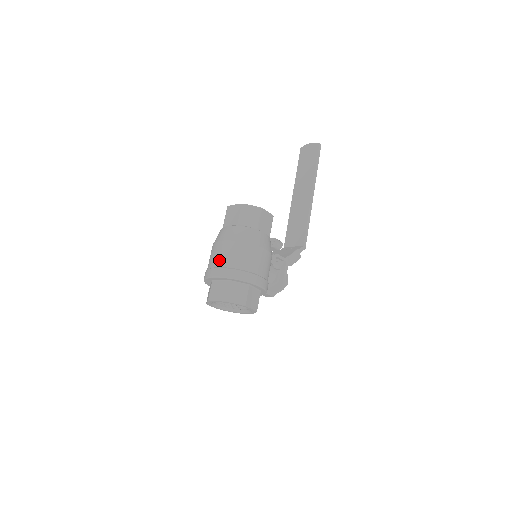
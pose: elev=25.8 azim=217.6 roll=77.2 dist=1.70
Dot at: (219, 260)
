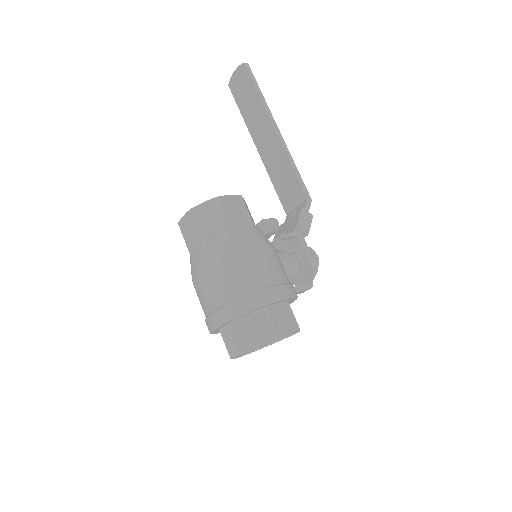
Dot at: (209, 301)
